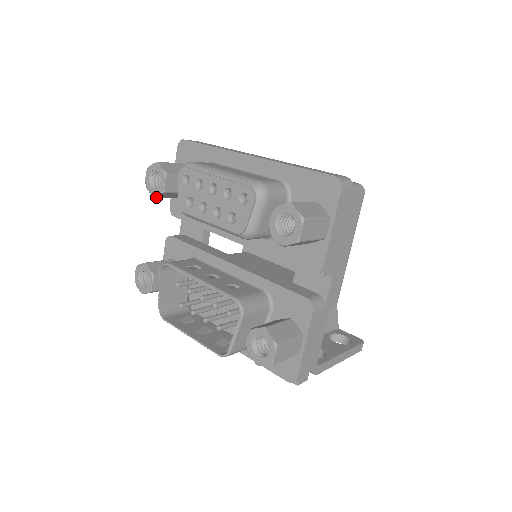
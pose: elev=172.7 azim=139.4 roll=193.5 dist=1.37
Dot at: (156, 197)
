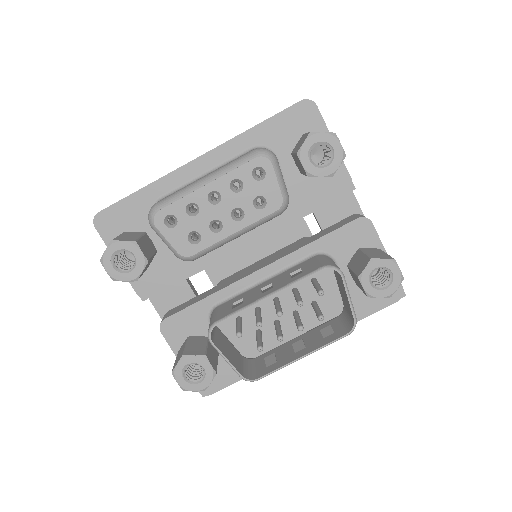
Dot at: occluded
